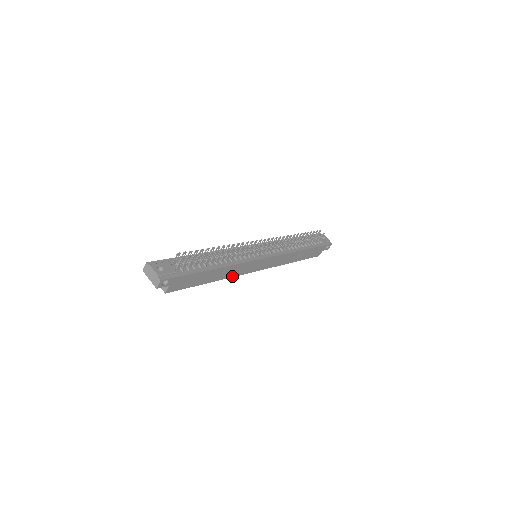
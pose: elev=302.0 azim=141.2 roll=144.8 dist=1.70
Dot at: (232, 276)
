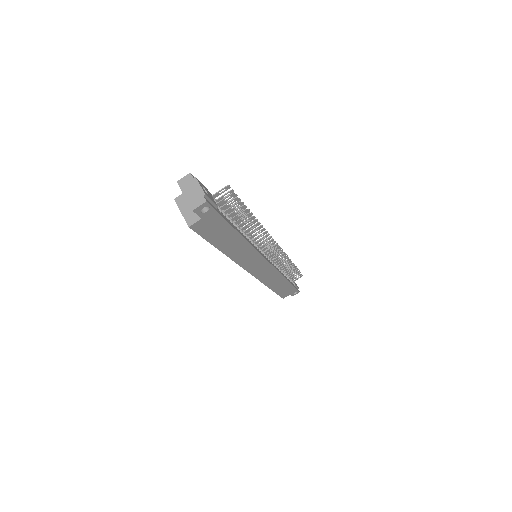
Dot at: (236, 261)
